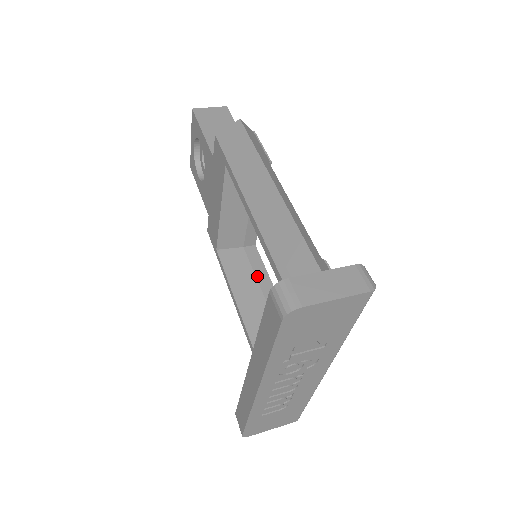
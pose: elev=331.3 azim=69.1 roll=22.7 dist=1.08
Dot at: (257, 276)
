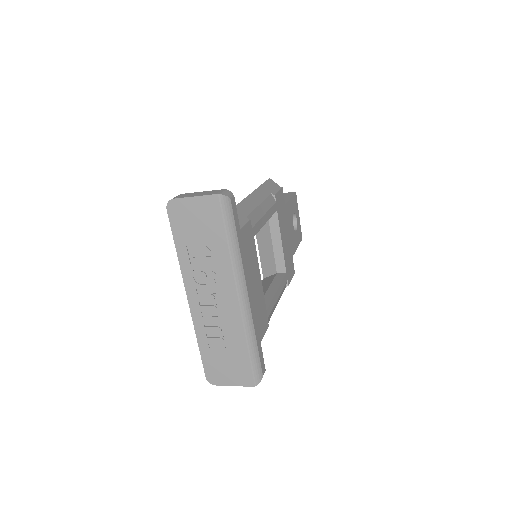
Dot at: (271, 285)
